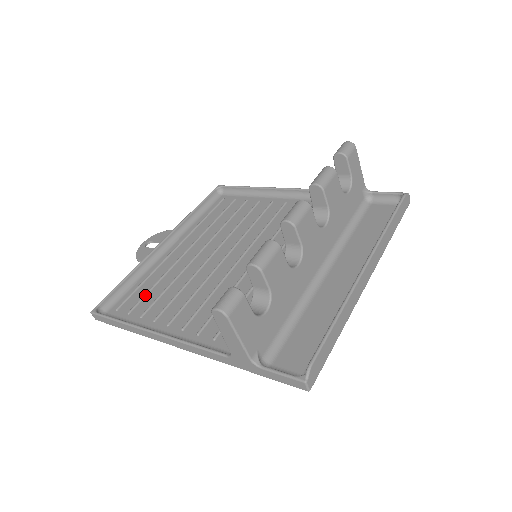
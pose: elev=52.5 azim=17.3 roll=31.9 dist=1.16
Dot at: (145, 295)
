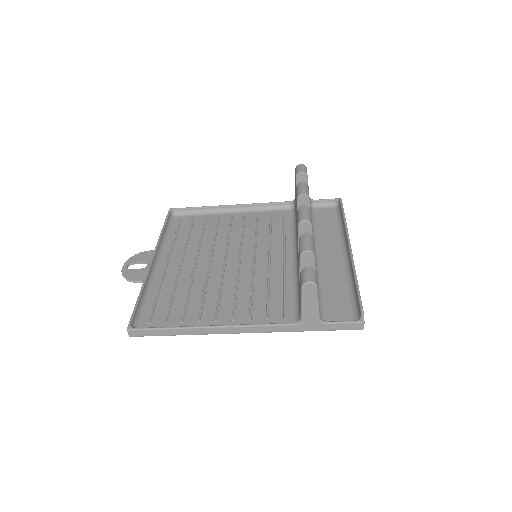
Dot at: (170, 305)
